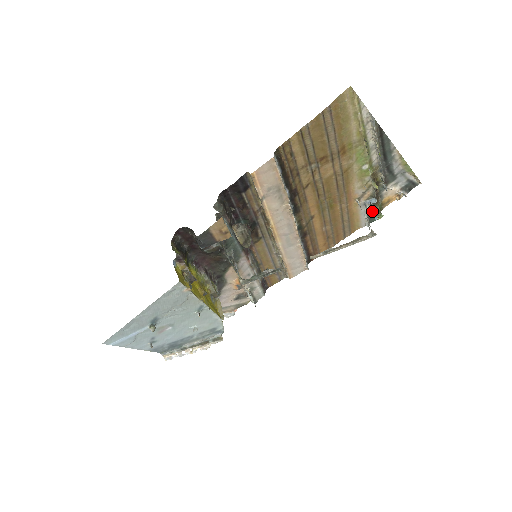
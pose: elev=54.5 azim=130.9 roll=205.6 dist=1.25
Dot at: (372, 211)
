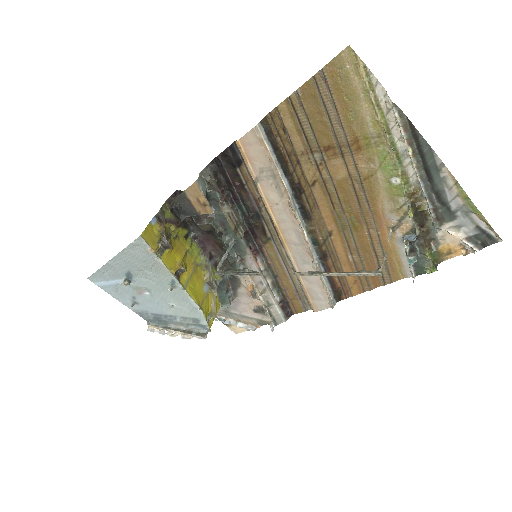
Dot at: (410, 252)
